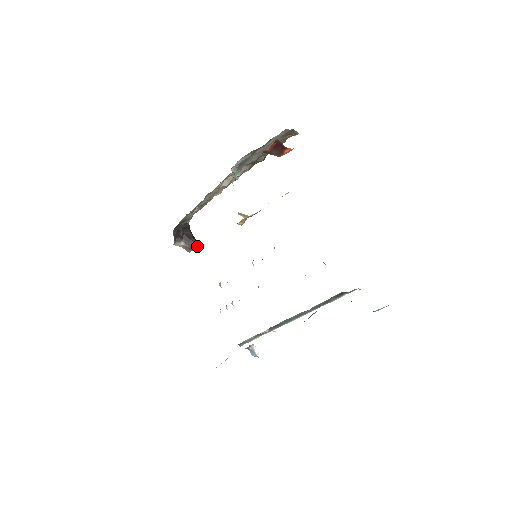
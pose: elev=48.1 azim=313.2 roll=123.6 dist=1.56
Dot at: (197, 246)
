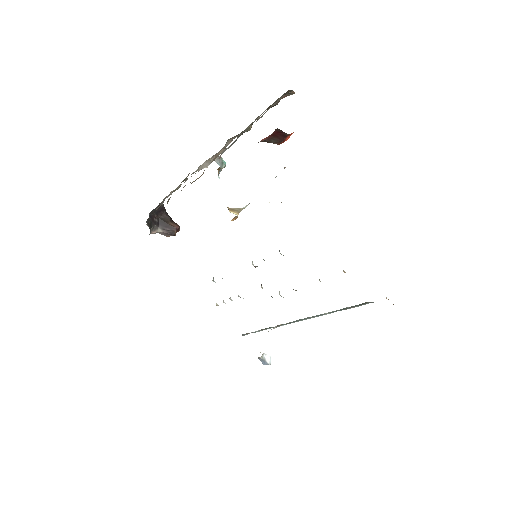
Dot at: (177, 230)
